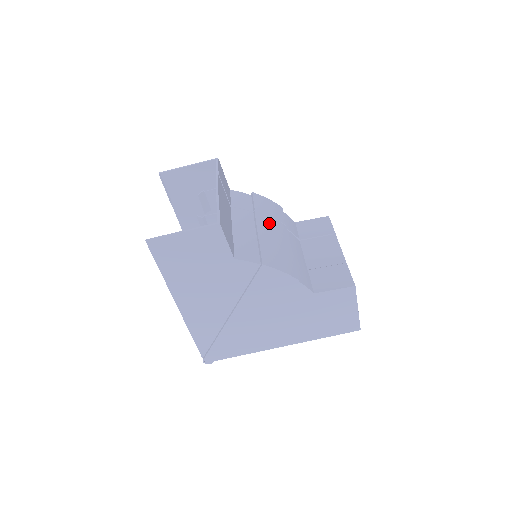
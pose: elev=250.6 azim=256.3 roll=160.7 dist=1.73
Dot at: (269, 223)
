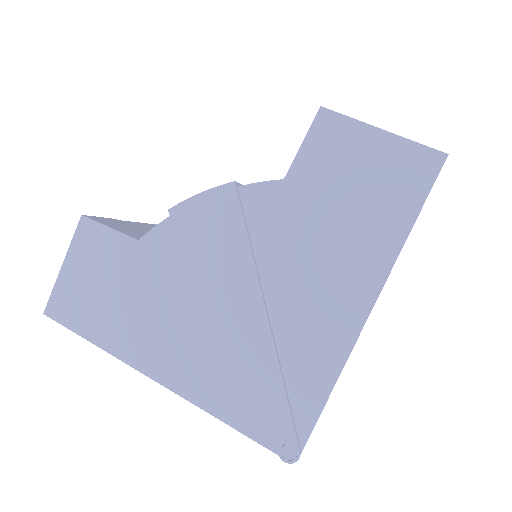
Dot at: occluded
